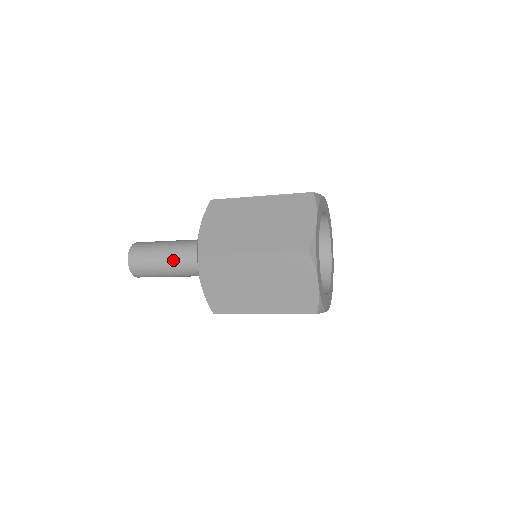
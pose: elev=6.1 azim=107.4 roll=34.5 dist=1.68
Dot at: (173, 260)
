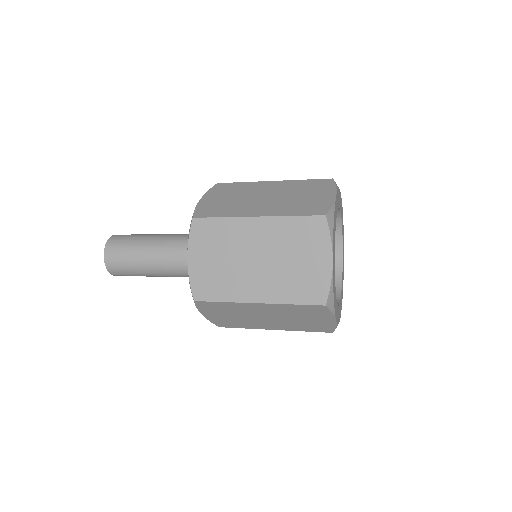
Dot at: (160, 269)
